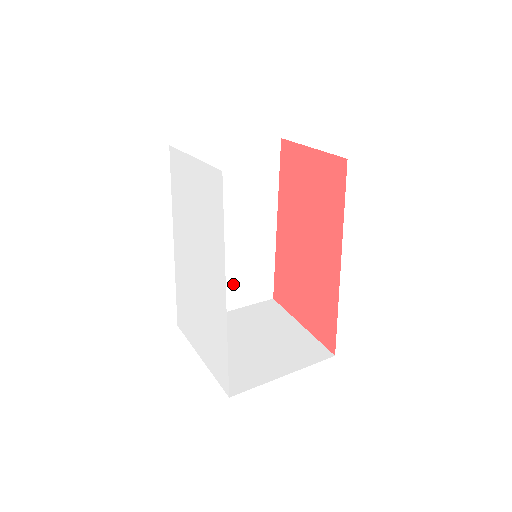
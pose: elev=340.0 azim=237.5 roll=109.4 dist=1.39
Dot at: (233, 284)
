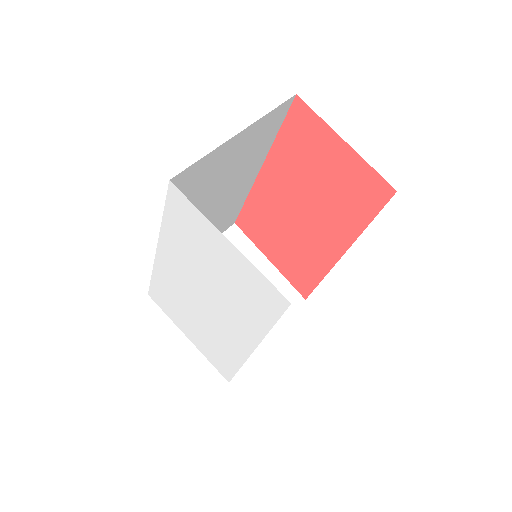
Dot at: occluded
